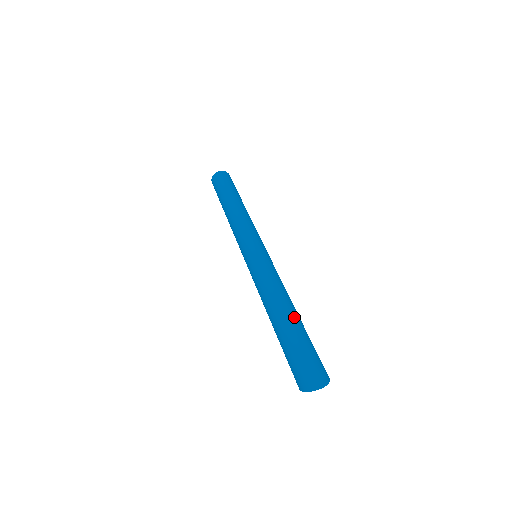
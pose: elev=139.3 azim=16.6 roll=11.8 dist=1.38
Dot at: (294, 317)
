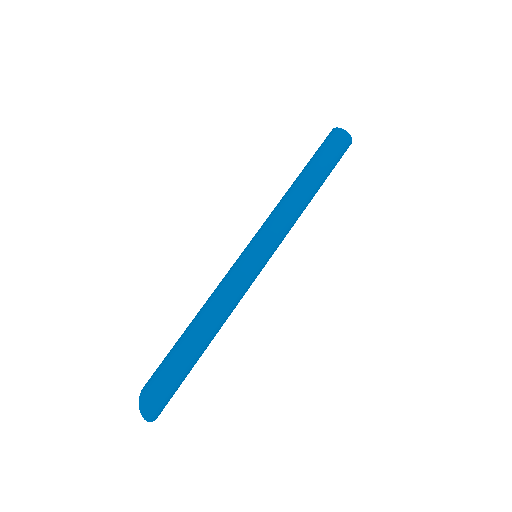
Dot at: (203, 351)
